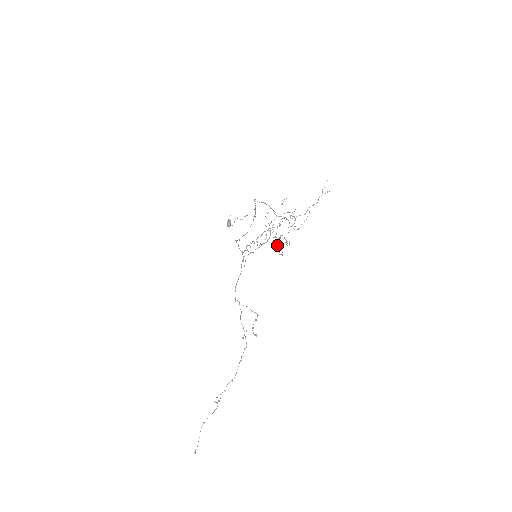
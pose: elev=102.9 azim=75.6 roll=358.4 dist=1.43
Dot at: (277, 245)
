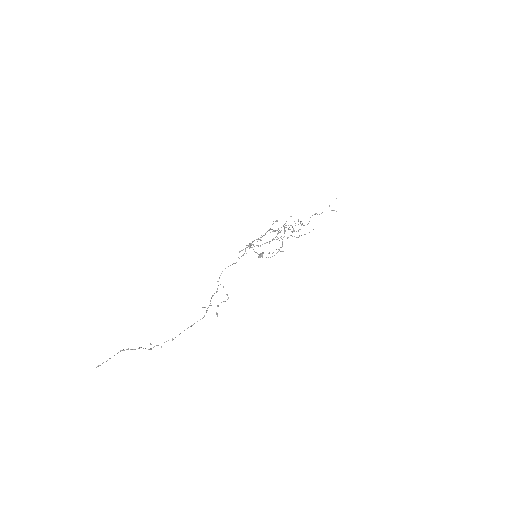
Dot at: occluded
